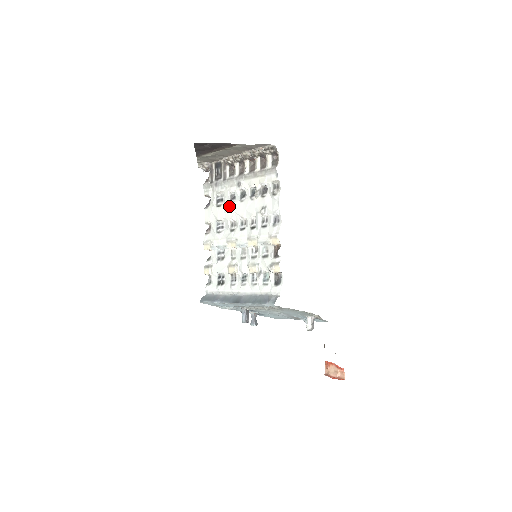
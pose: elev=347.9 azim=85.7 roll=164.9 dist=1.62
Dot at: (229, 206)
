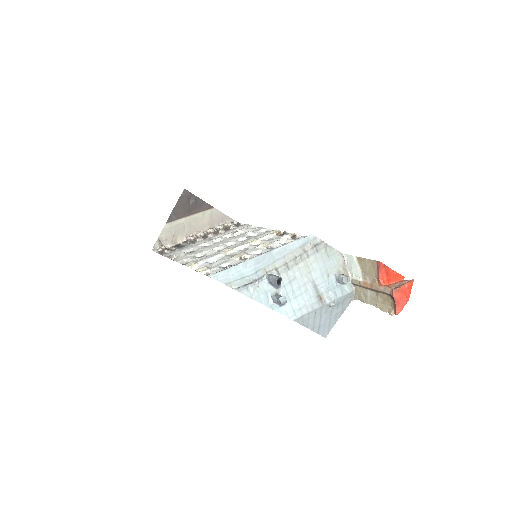
Dot at: (206, 247)
